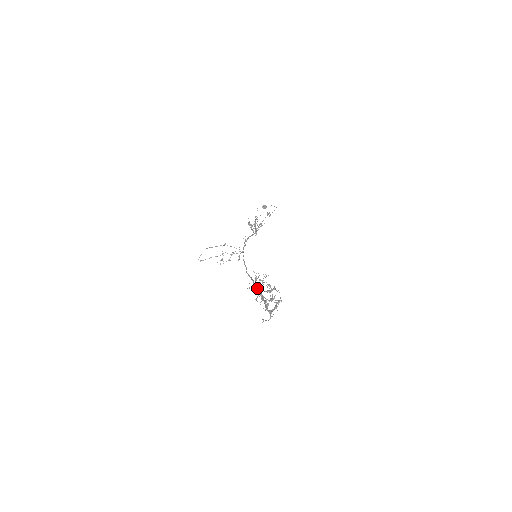
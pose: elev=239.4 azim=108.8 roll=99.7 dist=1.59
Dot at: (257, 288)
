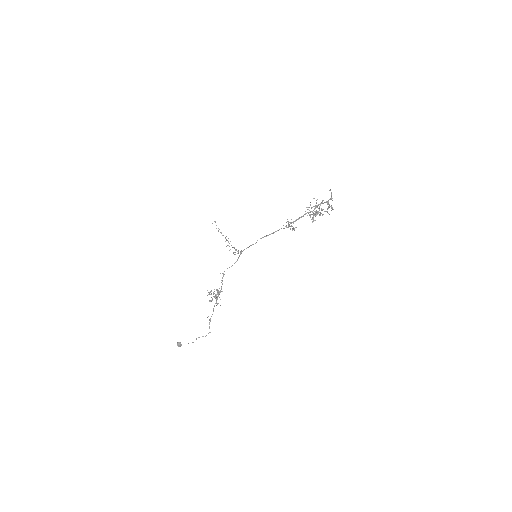
Dot at: (291, 222)
